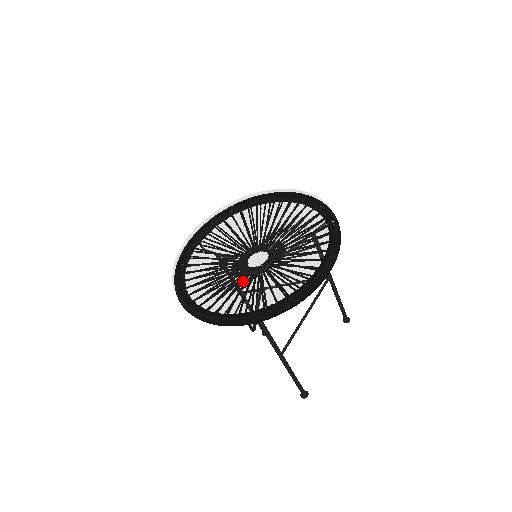
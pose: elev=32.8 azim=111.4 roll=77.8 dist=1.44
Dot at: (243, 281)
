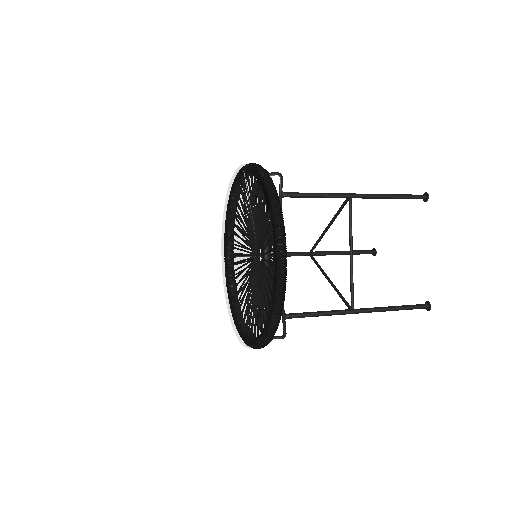
Dot at: (248, 301)
